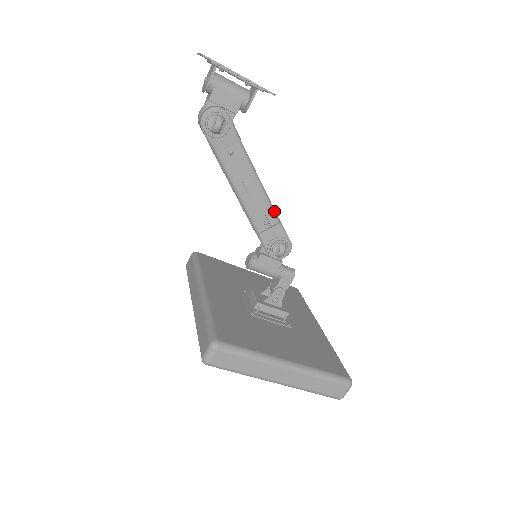
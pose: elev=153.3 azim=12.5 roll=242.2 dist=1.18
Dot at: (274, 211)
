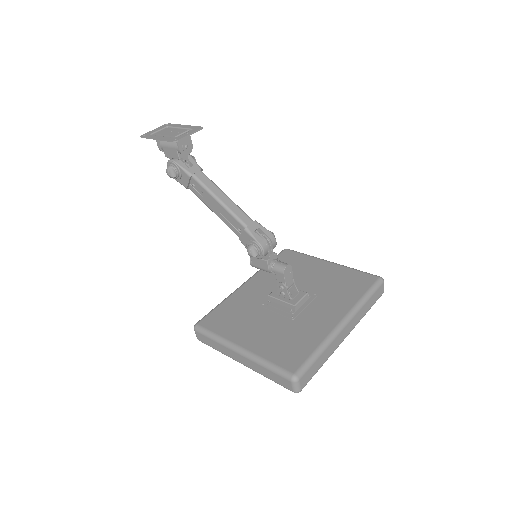
Dot at: (239, 220)
